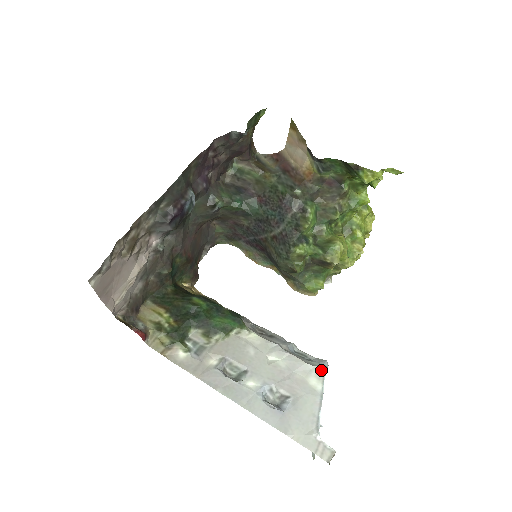
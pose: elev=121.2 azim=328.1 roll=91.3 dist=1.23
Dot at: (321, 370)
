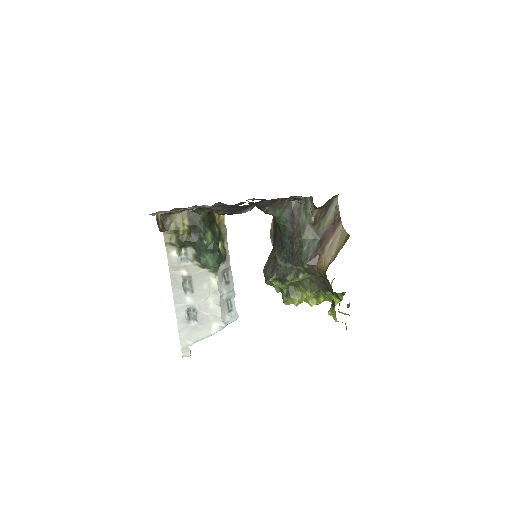
Dot at: (223, 327)
